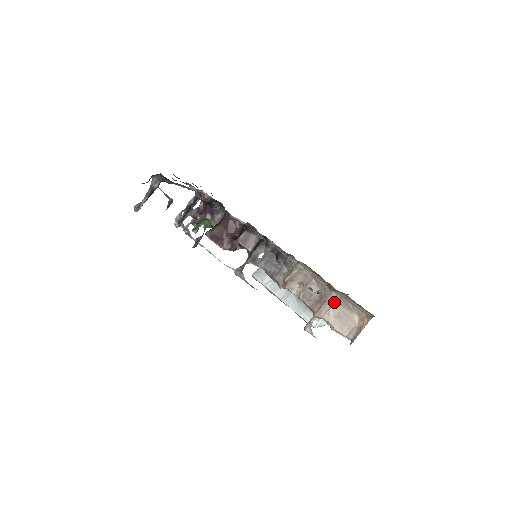
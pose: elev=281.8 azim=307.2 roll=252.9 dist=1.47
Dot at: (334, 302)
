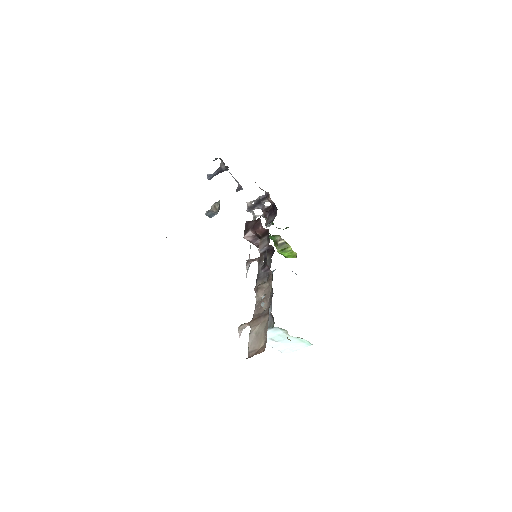
Dot at: (263, 322)
